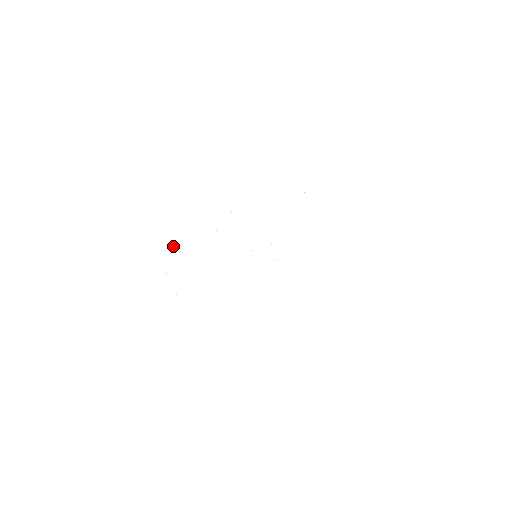
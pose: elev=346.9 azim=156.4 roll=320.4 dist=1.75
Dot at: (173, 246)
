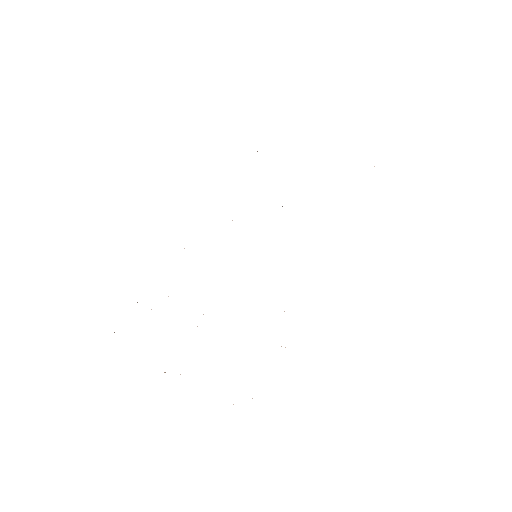
Dot at: occluded
